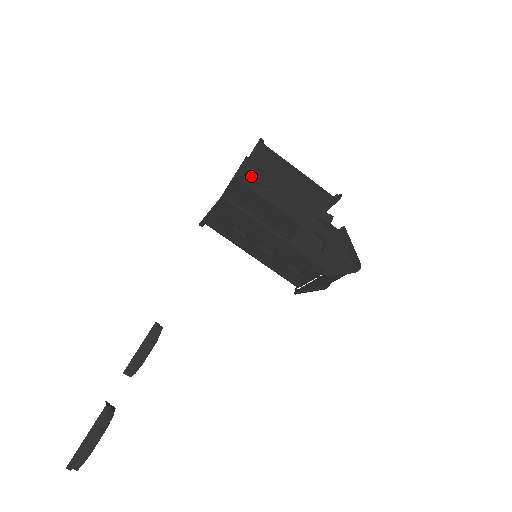
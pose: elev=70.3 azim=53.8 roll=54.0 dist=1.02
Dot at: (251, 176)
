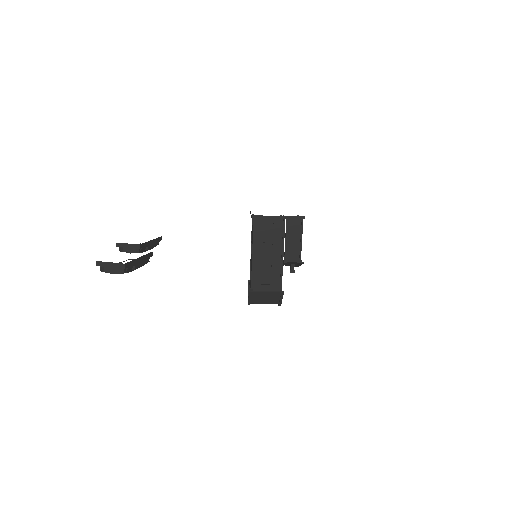
Dot at: occluded
